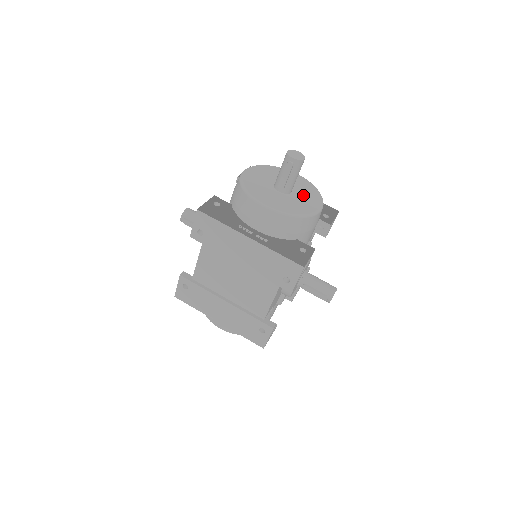
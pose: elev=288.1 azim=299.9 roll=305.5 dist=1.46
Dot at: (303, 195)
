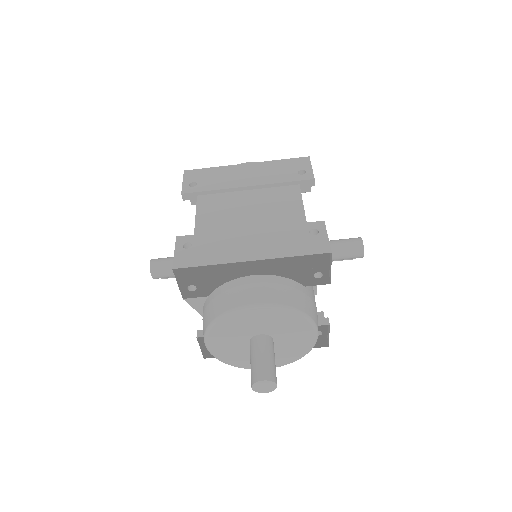
Dot at: (287, 334)
